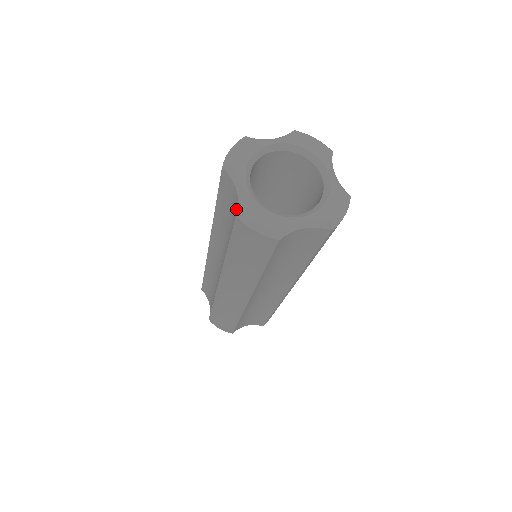
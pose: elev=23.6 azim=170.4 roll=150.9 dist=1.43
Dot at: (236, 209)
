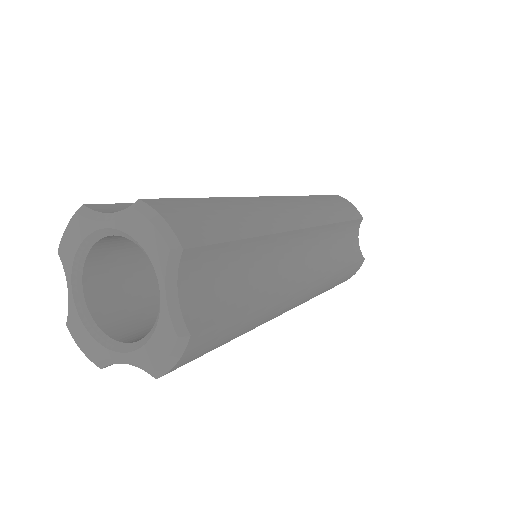
Dot at: occluded
